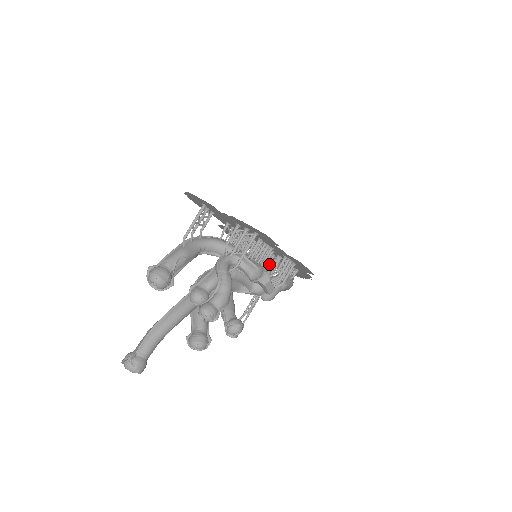
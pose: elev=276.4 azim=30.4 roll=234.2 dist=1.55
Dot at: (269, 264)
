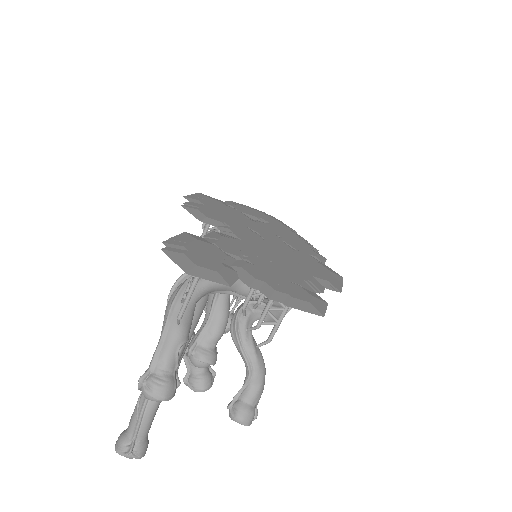
Dot at: occluded
